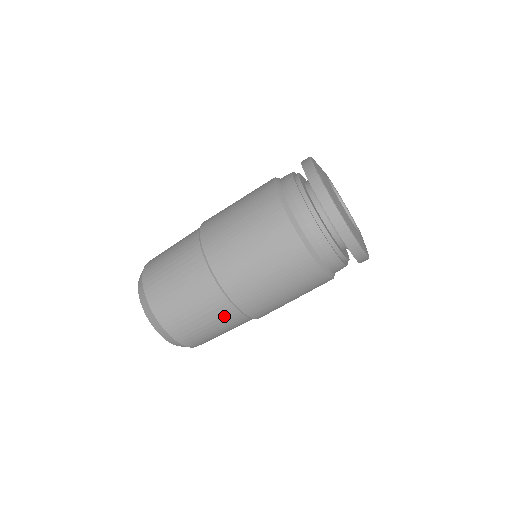
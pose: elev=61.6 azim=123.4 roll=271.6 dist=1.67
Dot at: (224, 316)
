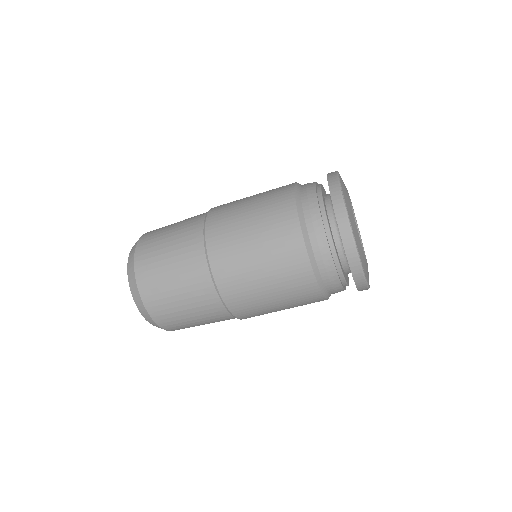
Dot at: (193, 272)
